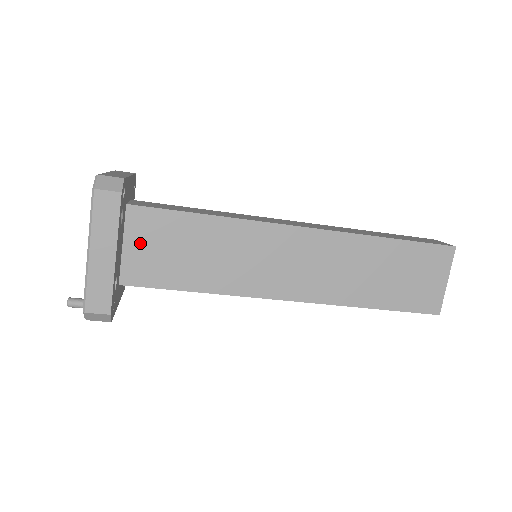
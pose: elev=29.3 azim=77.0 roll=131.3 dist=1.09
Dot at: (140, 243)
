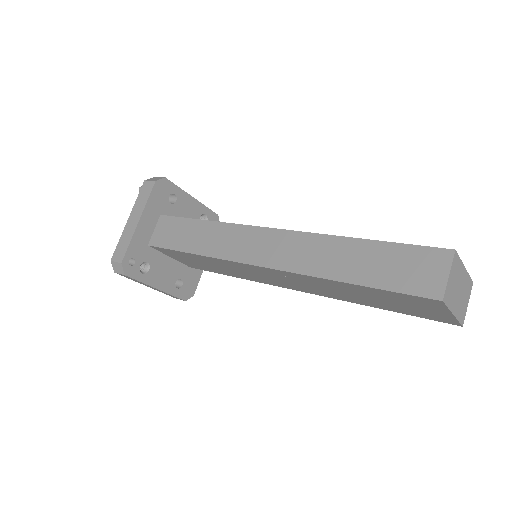
Dot at: (176, 257)
